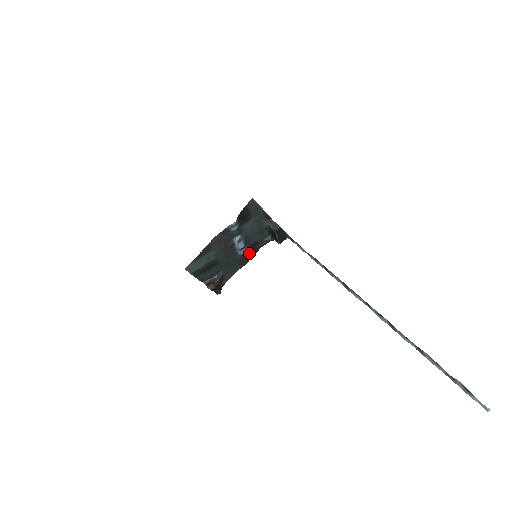
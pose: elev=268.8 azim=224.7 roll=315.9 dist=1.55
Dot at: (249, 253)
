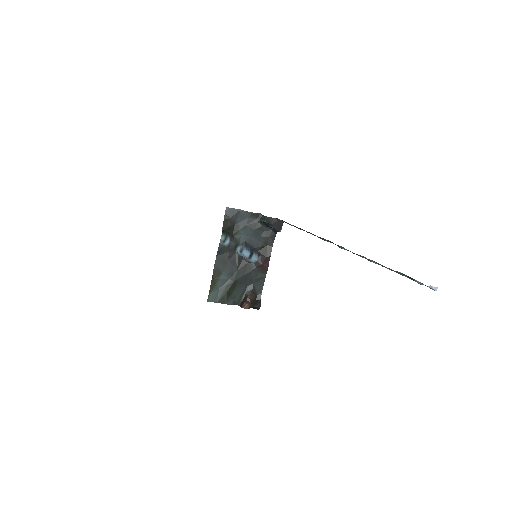
Dot at: (264, 256)
